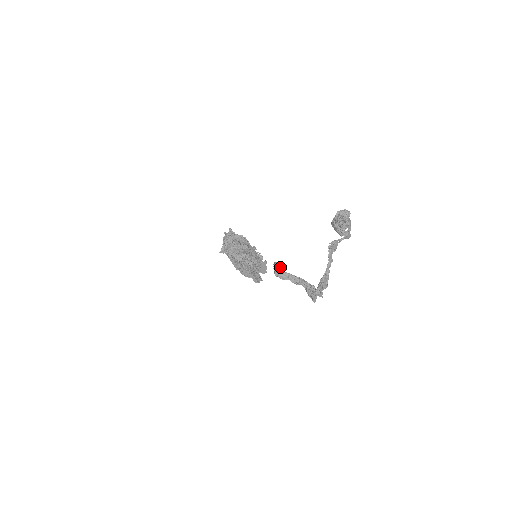
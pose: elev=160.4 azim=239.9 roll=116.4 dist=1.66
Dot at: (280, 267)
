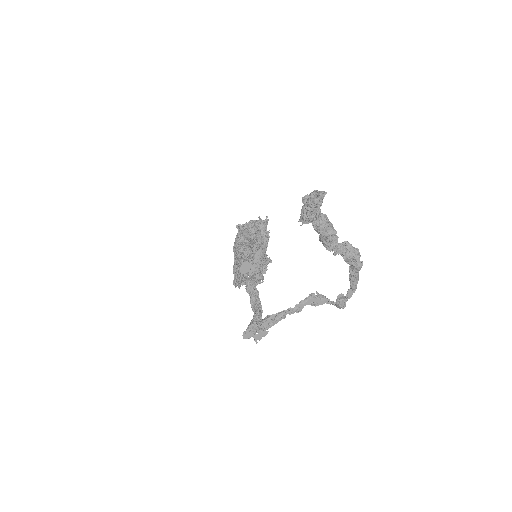
Dot at: (260, 282)
